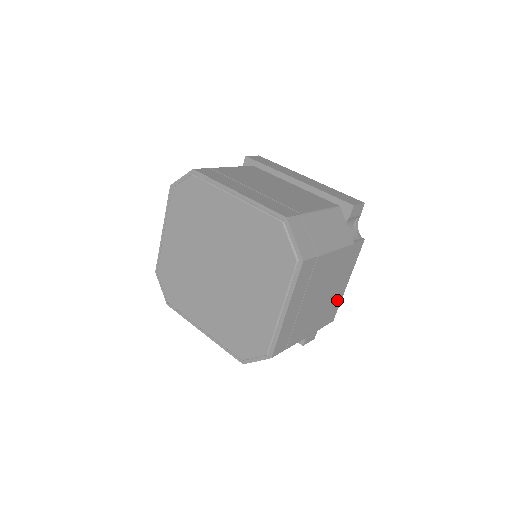
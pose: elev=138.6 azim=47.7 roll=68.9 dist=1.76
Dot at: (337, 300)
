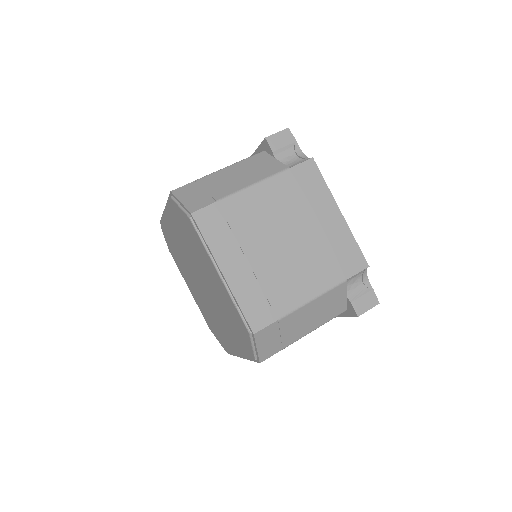
Dot at: (342, 239)
